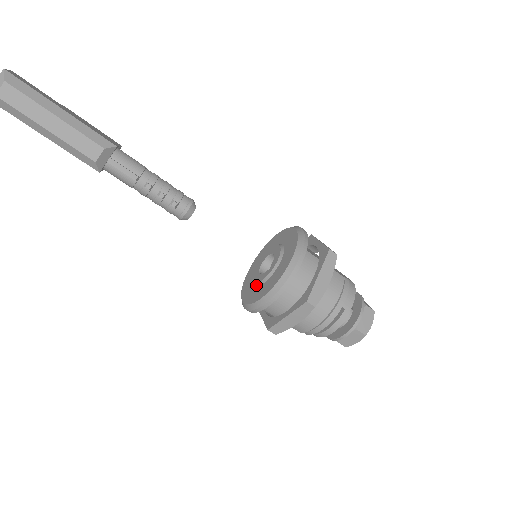
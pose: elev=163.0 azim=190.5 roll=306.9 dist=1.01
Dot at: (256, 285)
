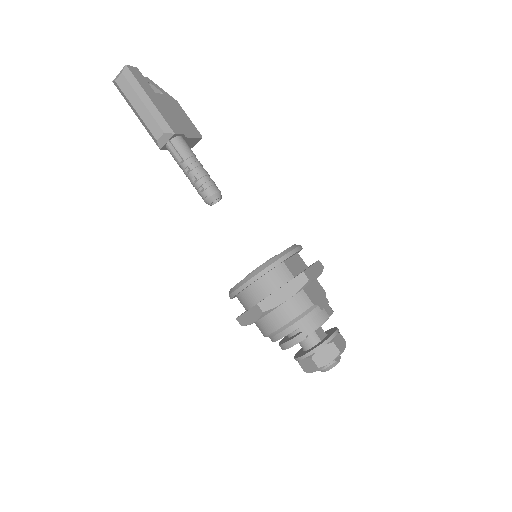
Dot at: occluded
